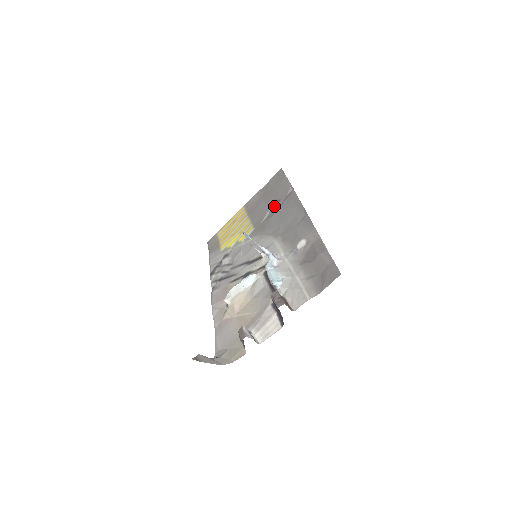
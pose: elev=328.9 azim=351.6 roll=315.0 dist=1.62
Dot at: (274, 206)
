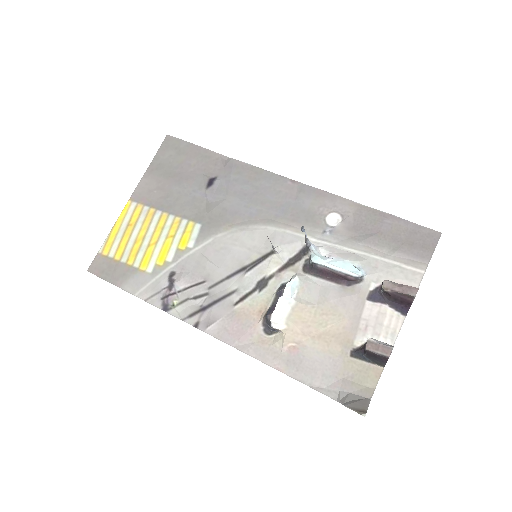
Dot at: (214, 186)
